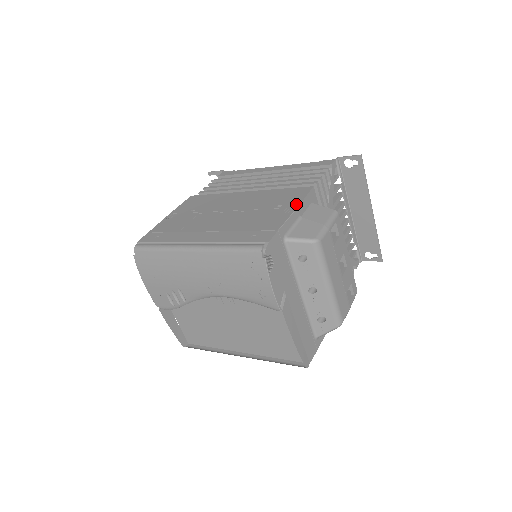
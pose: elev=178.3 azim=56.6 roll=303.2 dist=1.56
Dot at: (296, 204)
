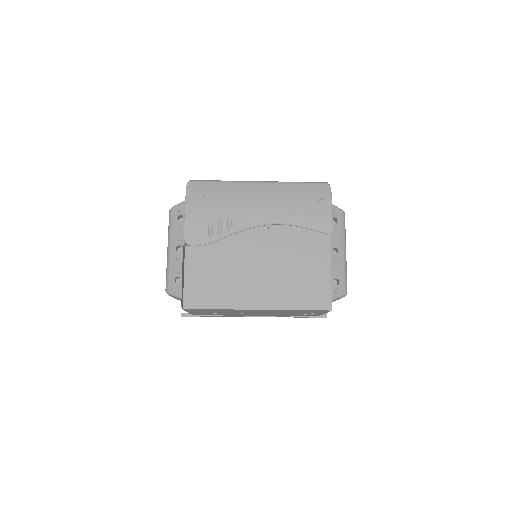
Dot at: occluded
